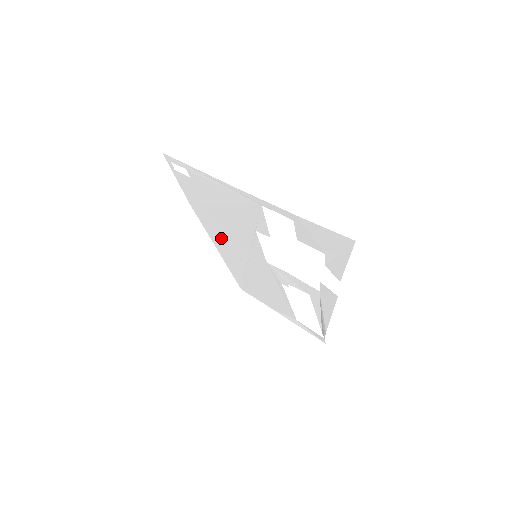
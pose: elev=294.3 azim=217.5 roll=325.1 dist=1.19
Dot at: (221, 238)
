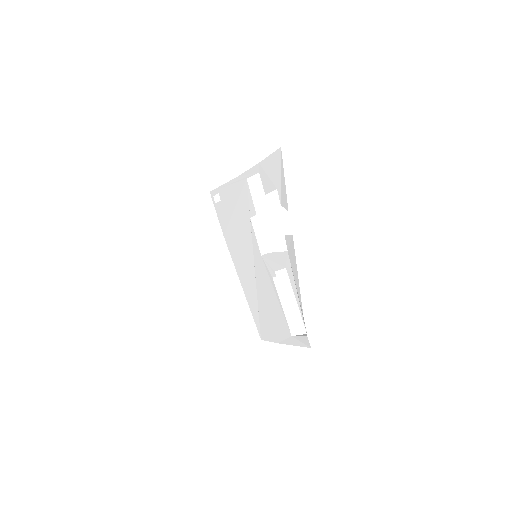
Dot at: (240, 261)
